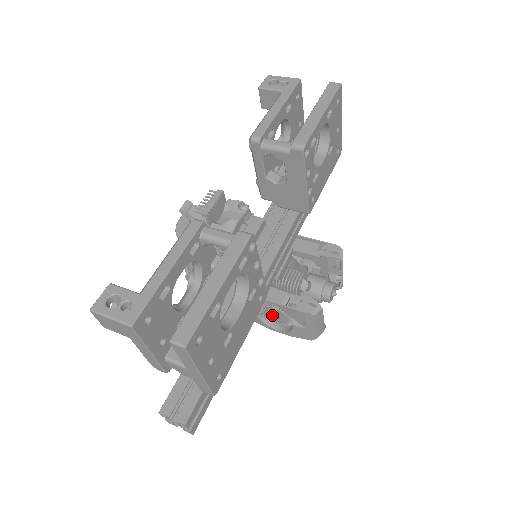
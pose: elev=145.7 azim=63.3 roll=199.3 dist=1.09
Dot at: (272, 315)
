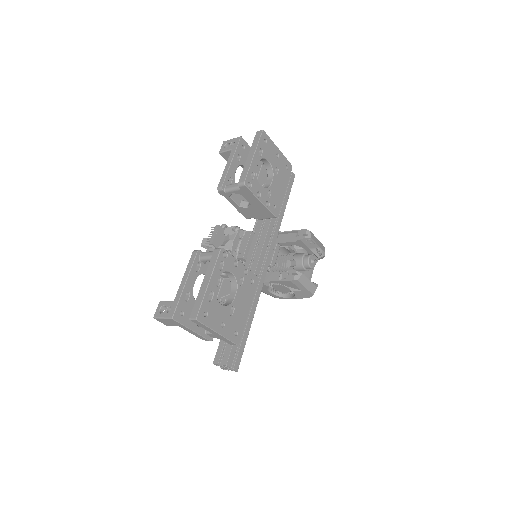
Dot at: (280, 289)
